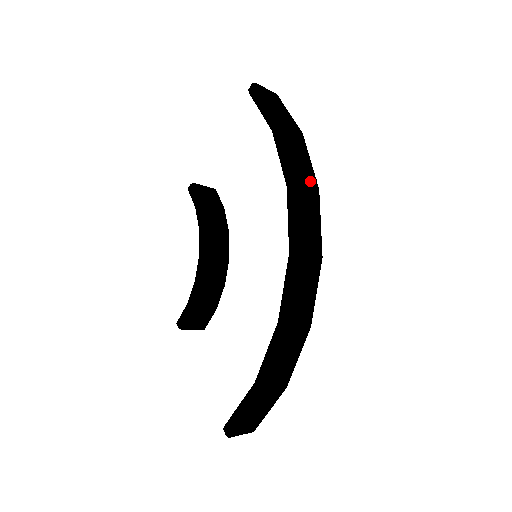
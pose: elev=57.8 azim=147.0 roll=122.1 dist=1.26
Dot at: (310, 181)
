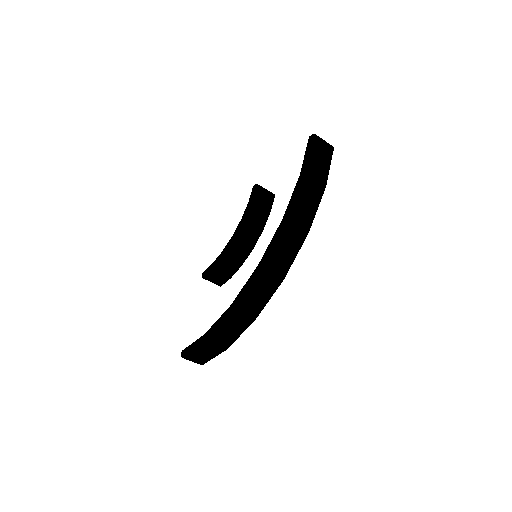
Dot at: (304, 224)
